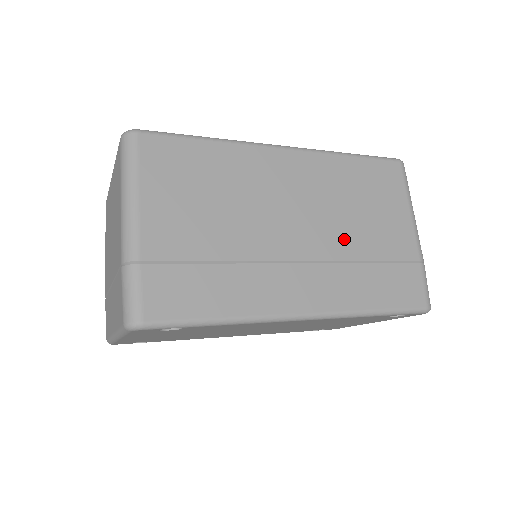
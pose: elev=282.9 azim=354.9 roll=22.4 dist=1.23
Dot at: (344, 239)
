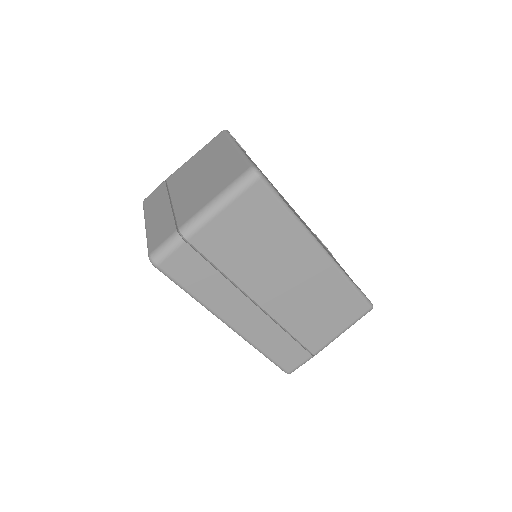
Dot at: (292, 315)
